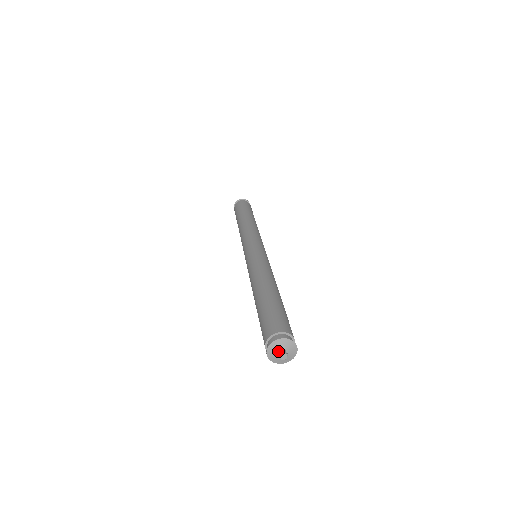
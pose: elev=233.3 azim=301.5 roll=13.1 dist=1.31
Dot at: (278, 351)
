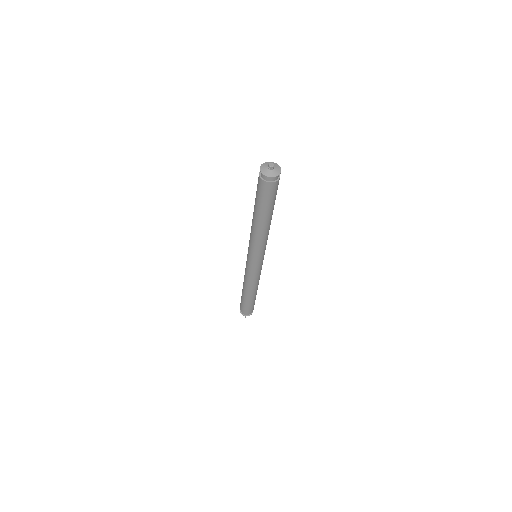
Dot at: (267, 166)
